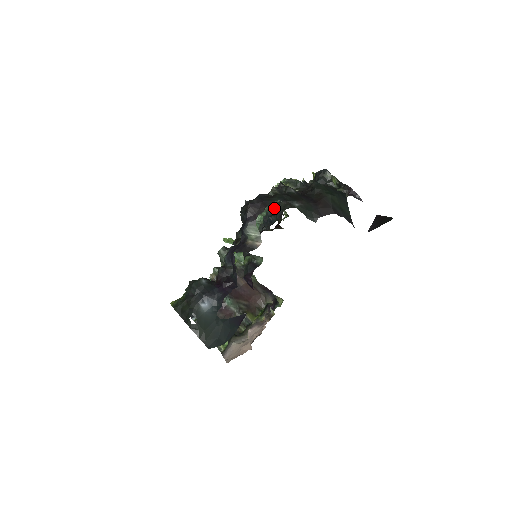
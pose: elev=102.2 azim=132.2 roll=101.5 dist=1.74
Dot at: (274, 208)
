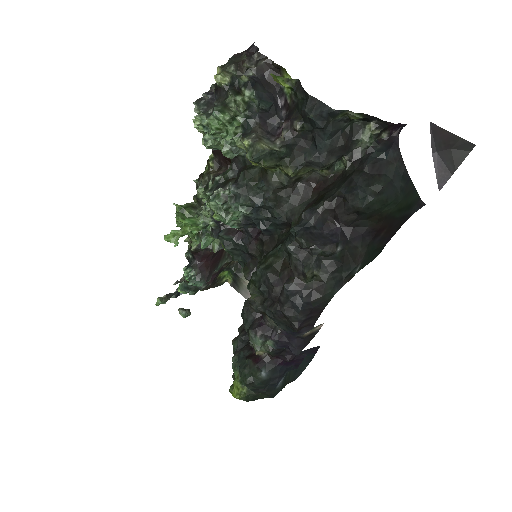
Dot at: (257, 208)
